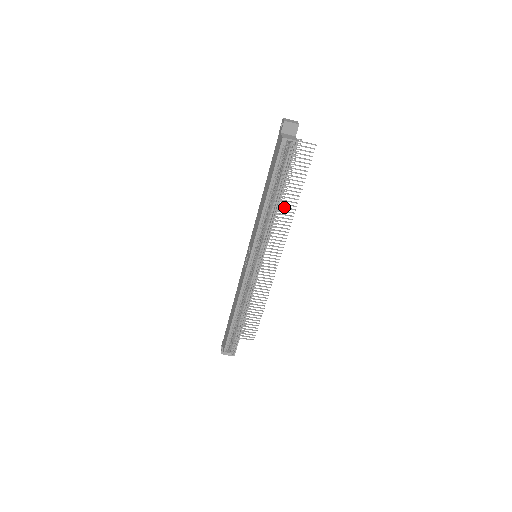
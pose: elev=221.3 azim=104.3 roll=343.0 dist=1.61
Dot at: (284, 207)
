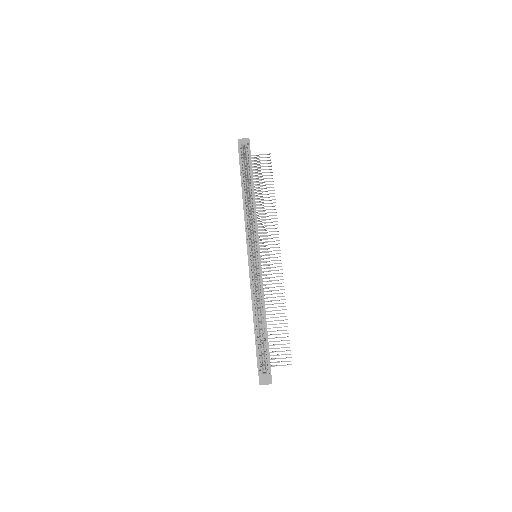
Dot at: (266, 209)
